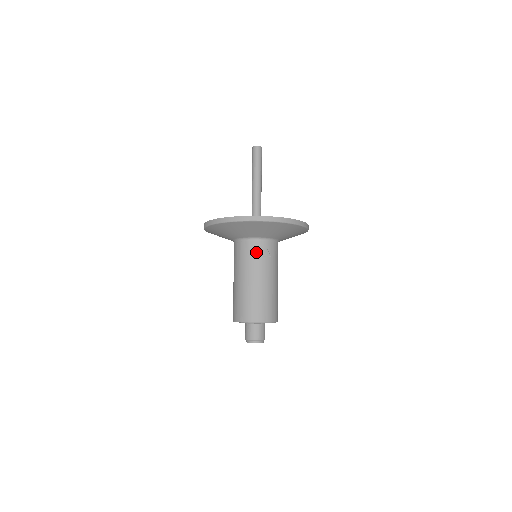
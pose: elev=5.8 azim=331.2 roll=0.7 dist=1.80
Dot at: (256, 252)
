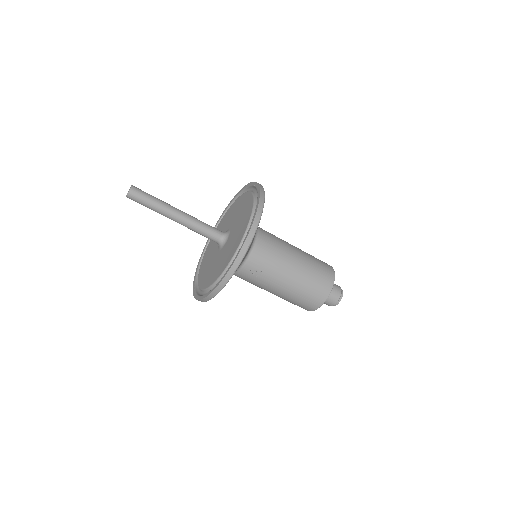
Dot at: (247, 279)
